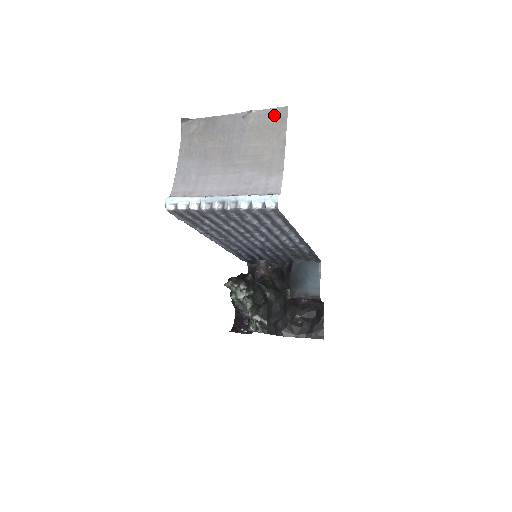
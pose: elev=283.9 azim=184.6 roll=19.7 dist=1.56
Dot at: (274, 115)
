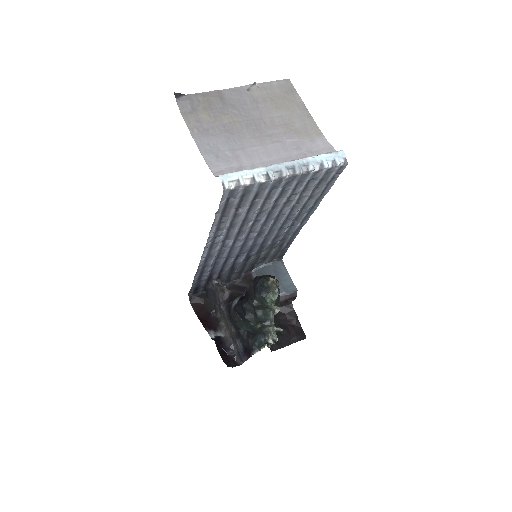
Dot at: (280, 87)
